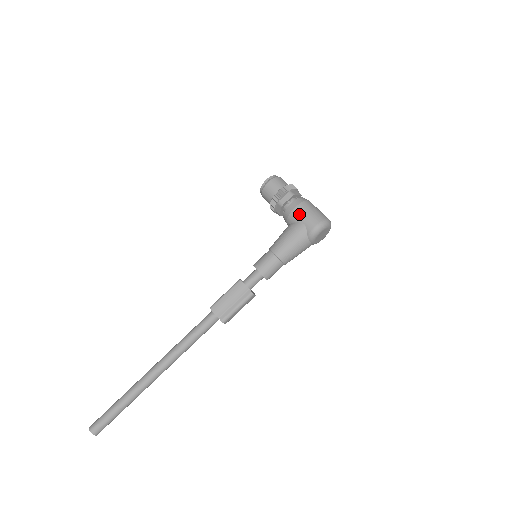
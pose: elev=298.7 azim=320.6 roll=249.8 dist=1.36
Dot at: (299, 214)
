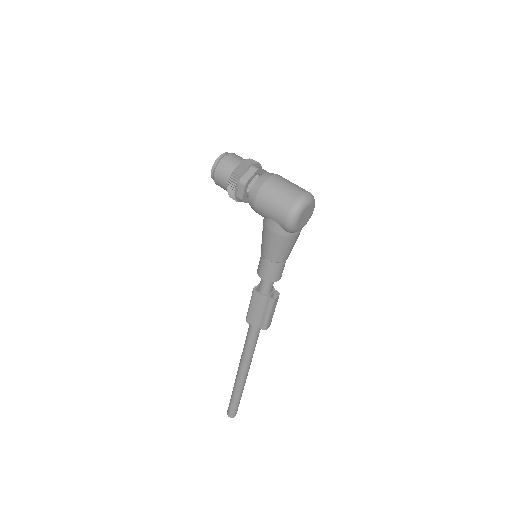
Dot at: (262, 210)
